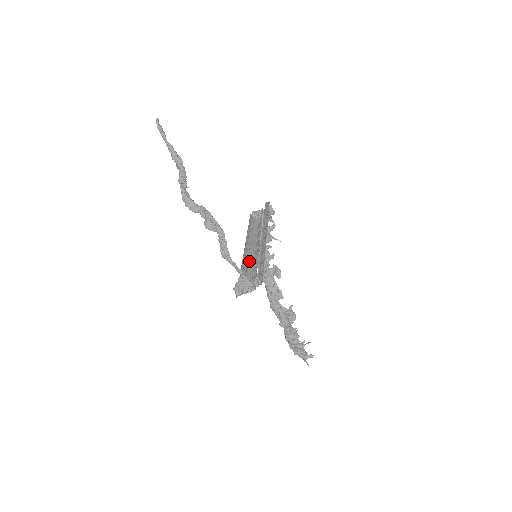
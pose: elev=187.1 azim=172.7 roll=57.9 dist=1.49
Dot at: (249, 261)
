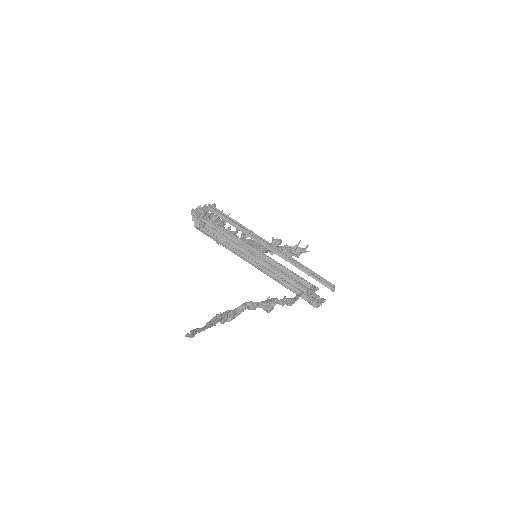
Dot at: (271, 270)
